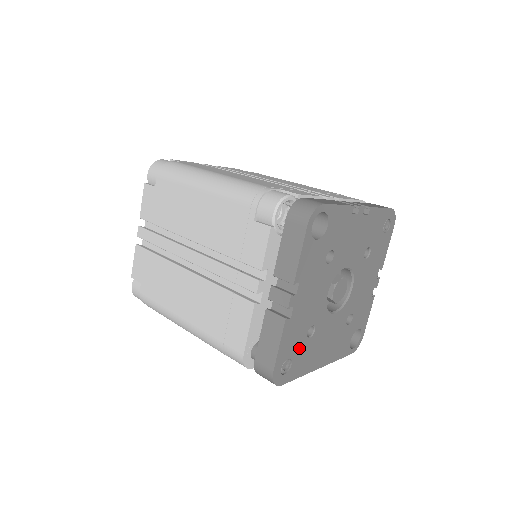
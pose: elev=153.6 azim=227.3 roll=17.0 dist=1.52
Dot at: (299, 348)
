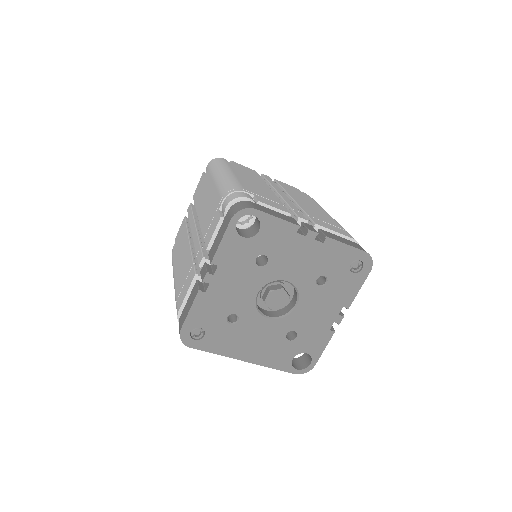
Dot at: (216, 326)
